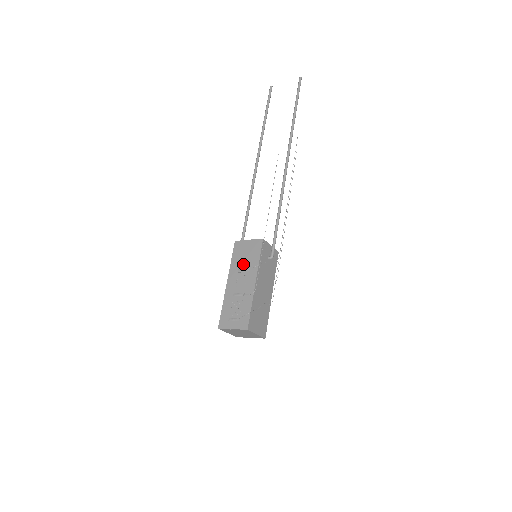
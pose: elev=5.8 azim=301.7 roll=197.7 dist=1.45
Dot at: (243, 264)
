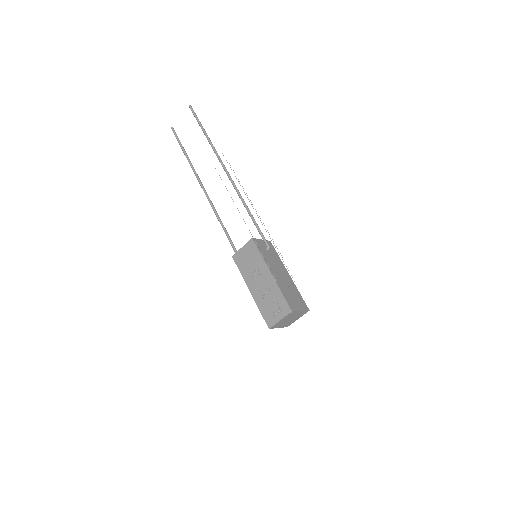
Dot at: (251, 268)
